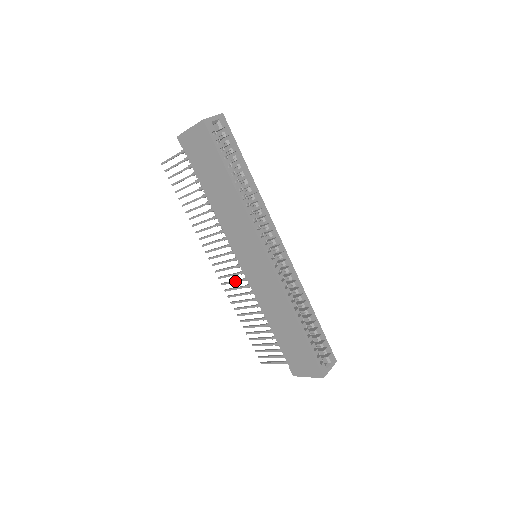
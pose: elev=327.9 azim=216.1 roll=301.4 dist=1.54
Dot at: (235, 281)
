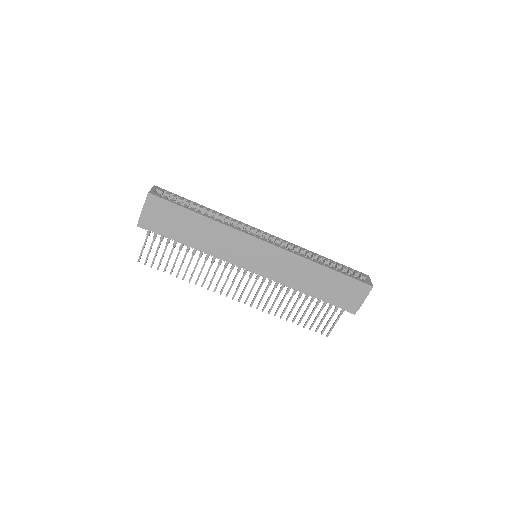
Dot at: (258, 291)
